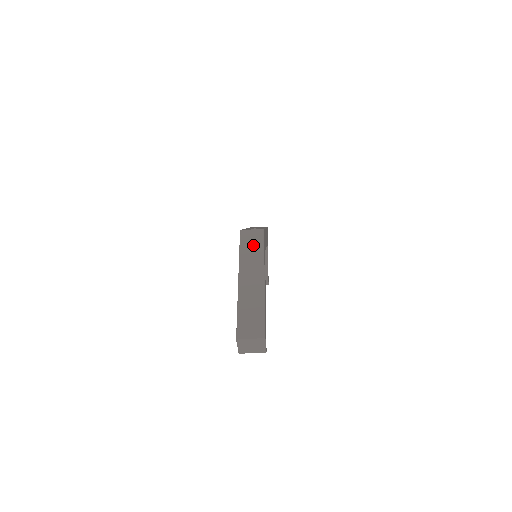
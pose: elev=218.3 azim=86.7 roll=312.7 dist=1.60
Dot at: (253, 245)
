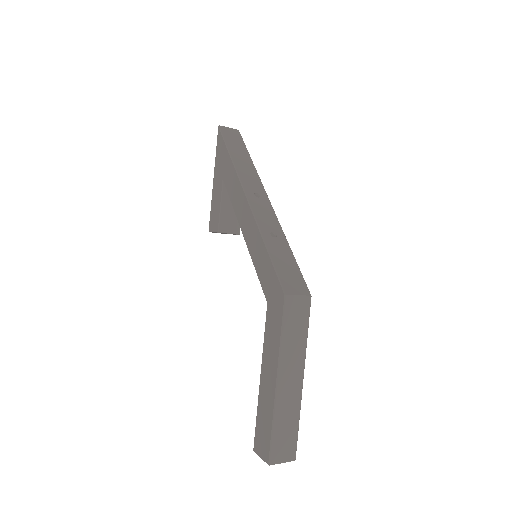
Dot at: (298, 324)
